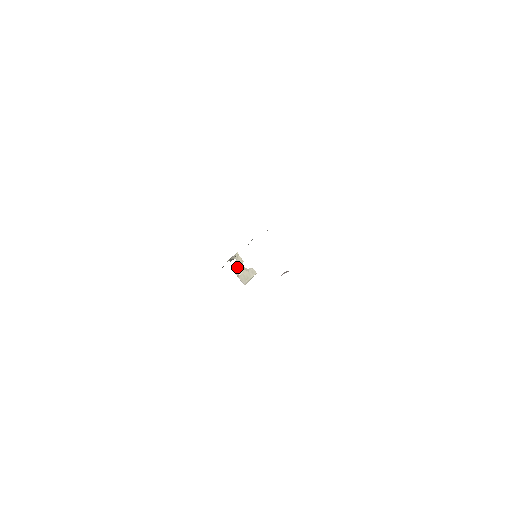
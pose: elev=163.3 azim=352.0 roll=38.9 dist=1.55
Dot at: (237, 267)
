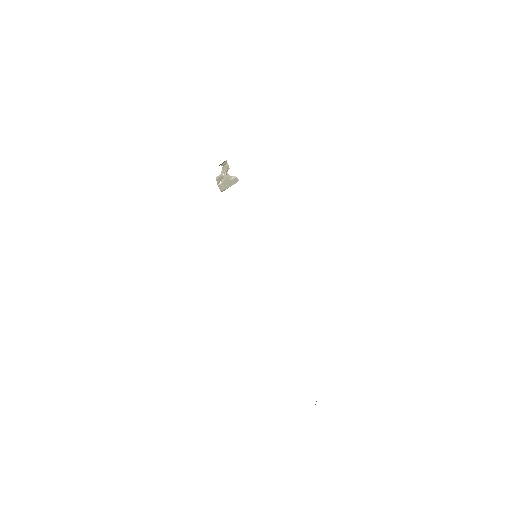
Dot at: (221, 174)
